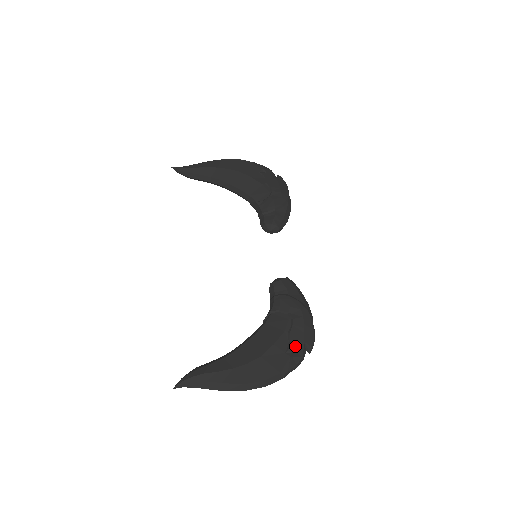
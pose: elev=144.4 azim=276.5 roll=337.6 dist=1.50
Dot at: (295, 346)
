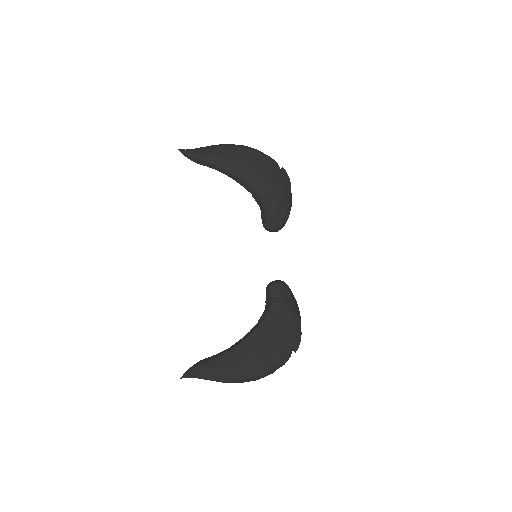
Dot at: (284, 347)
